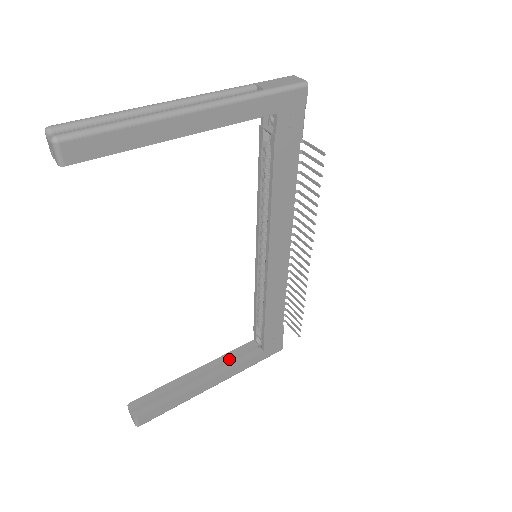
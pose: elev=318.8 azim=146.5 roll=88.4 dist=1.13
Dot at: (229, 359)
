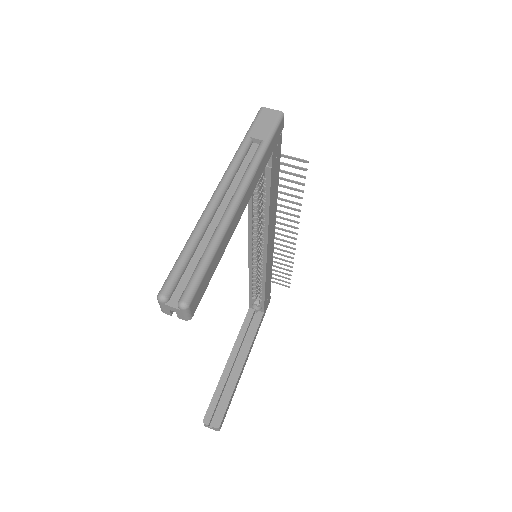
Dot at: (244, 335)
